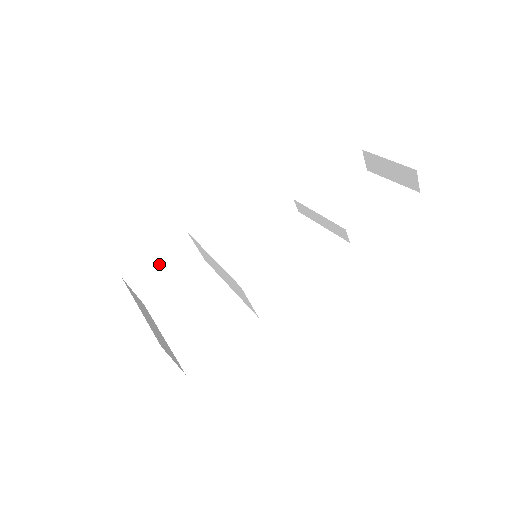
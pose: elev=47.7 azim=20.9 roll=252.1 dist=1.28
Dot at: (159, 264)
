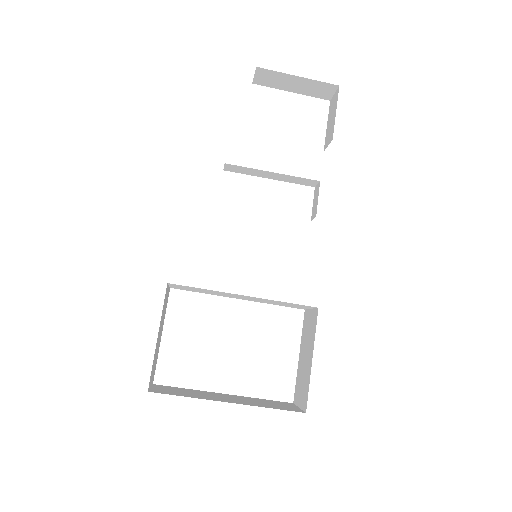
Dot at: (158, 339)
